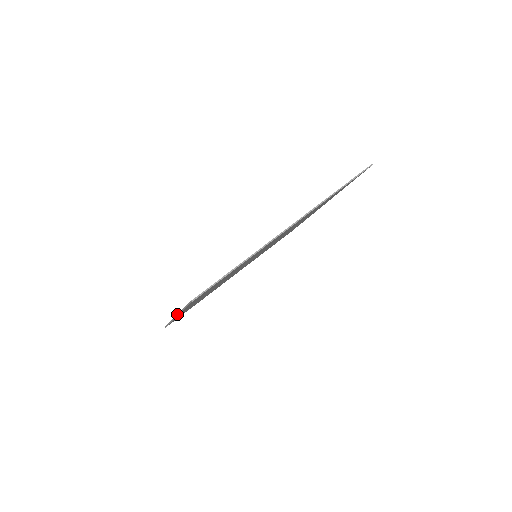
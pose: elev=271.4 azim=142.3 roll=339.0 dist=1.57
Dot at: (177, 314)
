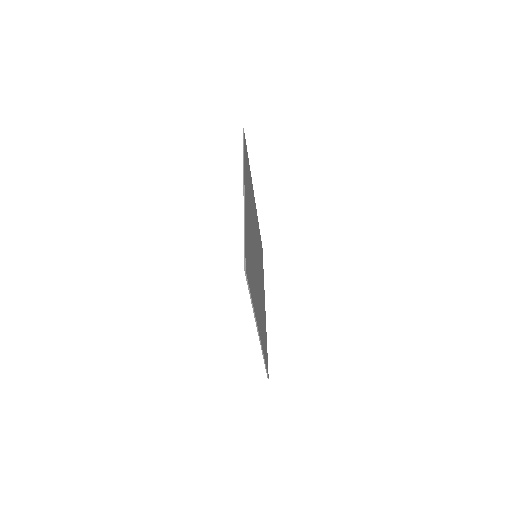
Dot at: occluded
